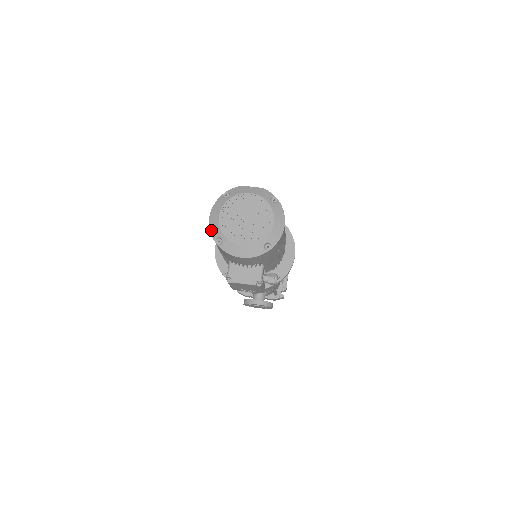
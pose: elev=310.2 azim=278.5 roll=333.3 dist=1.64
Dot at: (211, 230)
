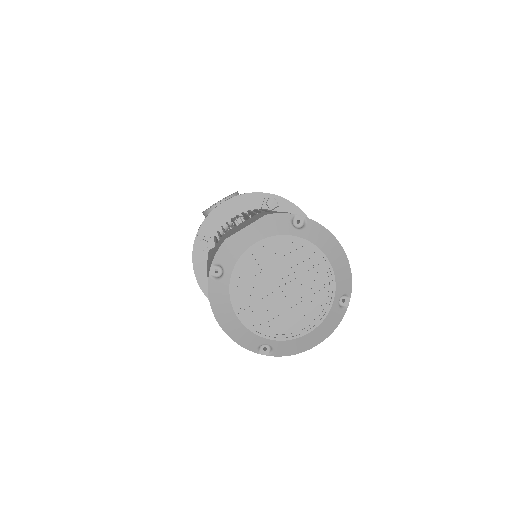
Dot at: (239, 343)
